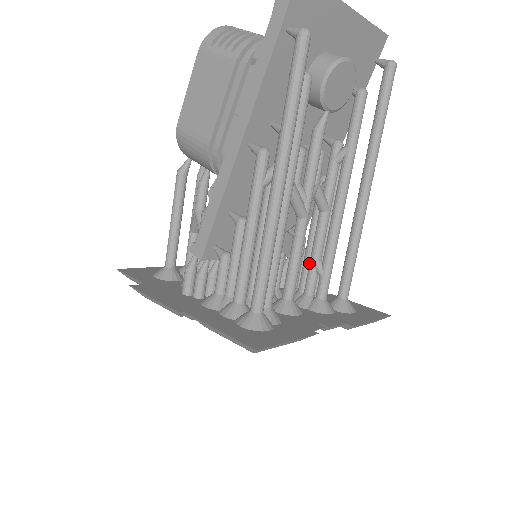
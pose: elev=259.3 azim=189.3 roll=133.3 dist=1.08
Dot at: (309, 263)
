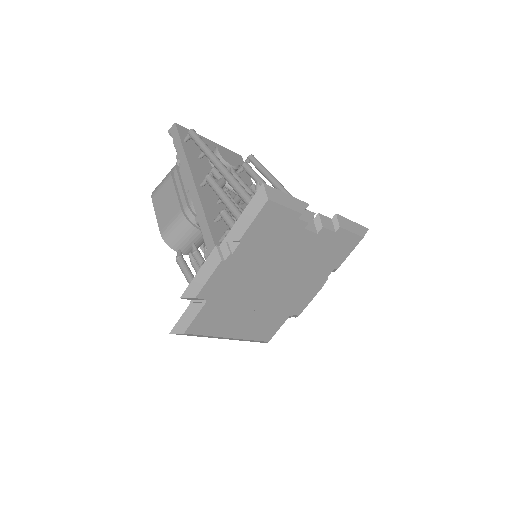
Dot at: occluded
